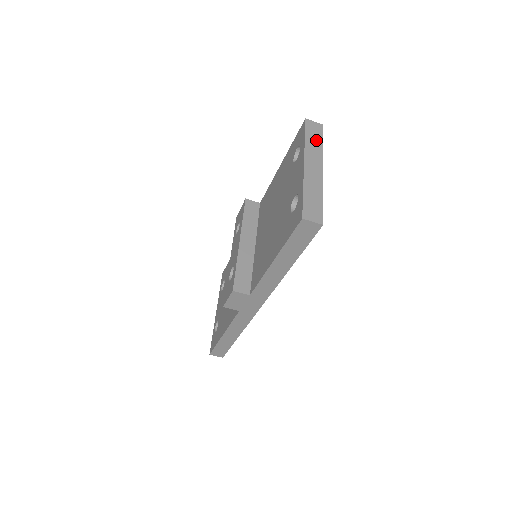
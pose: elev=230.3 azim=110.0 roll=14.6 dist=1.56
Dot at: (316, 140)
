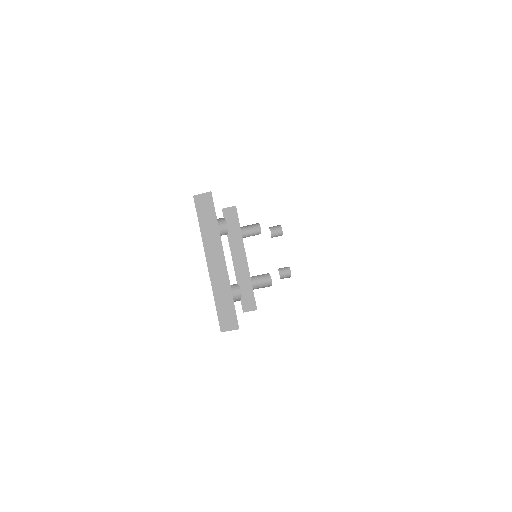
Dot at: (210, 222)
